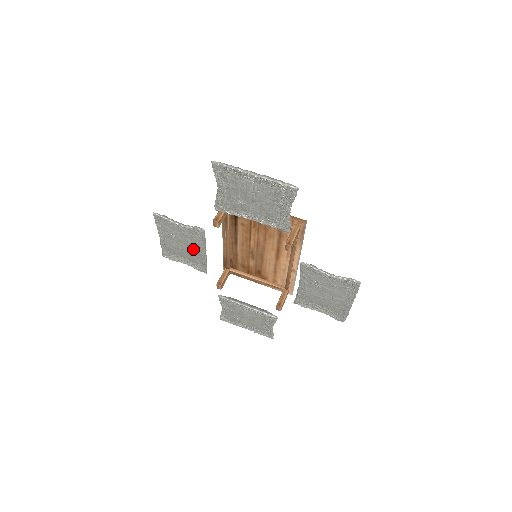
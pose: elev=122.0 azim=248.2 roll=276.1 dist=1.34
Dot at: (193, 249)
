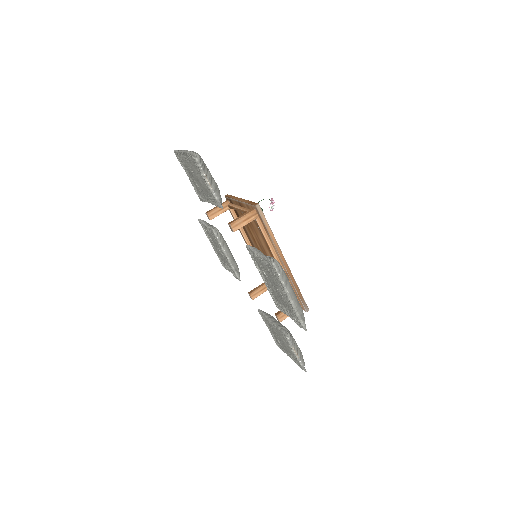
Dot at: (221, 251)
